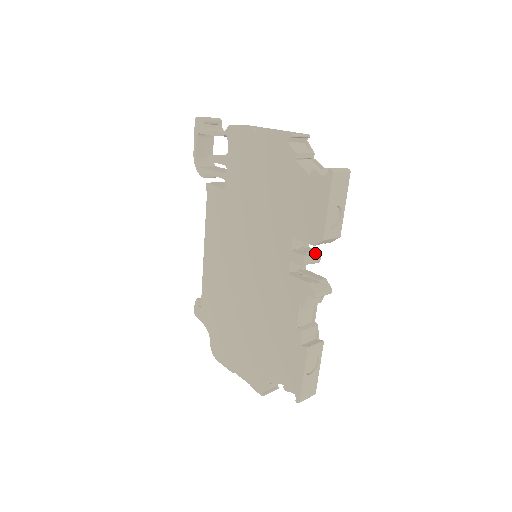
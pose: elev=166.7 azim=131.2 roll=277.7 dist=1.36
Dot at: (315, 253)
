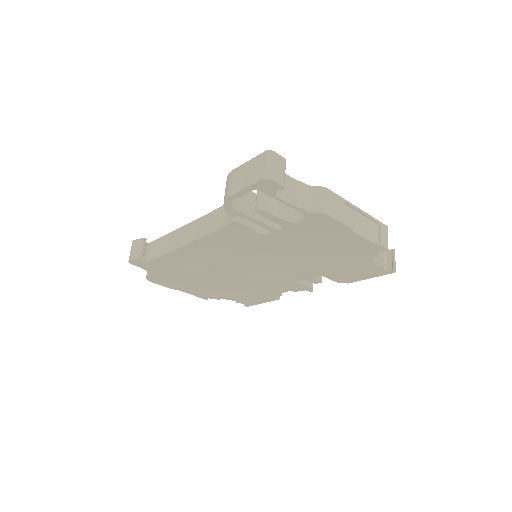
Dot at: occluded
